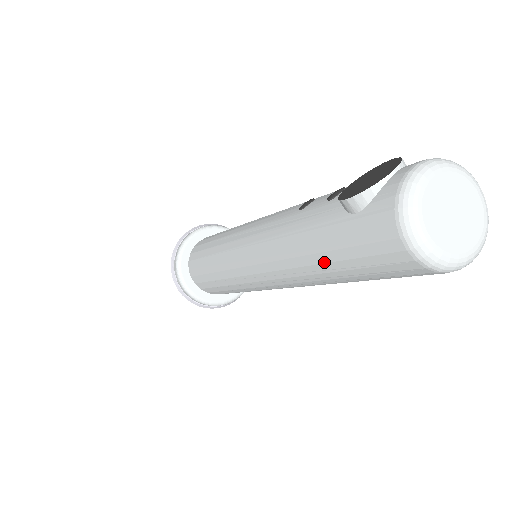
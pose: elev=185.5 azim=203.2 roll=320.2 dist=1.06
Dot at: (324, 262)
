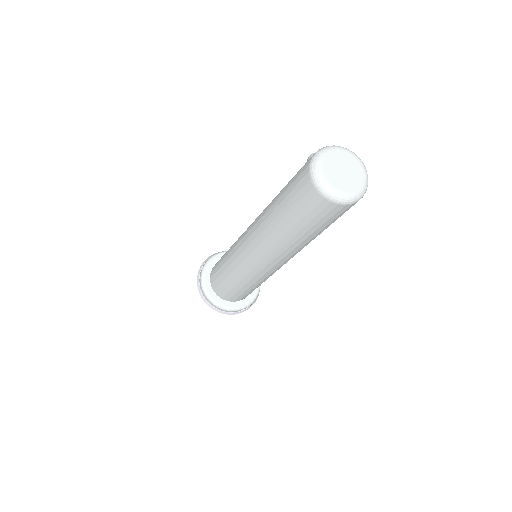
Dot at: (278, 198)
